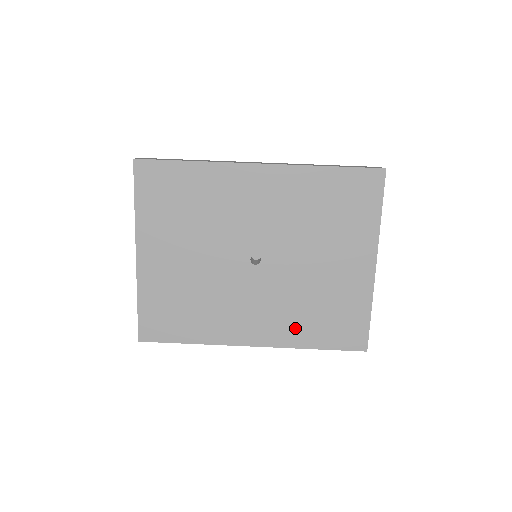
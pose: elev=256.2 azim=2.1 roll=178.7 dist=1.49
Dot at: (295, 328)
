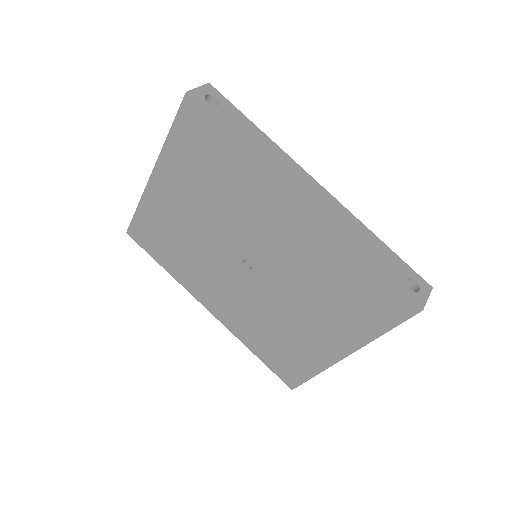
Dot at: (248, 330)
